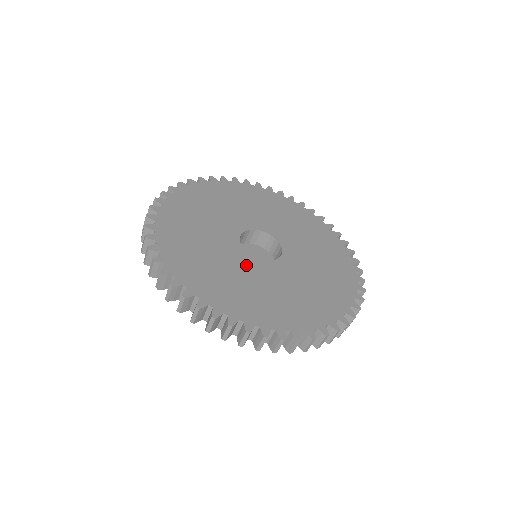
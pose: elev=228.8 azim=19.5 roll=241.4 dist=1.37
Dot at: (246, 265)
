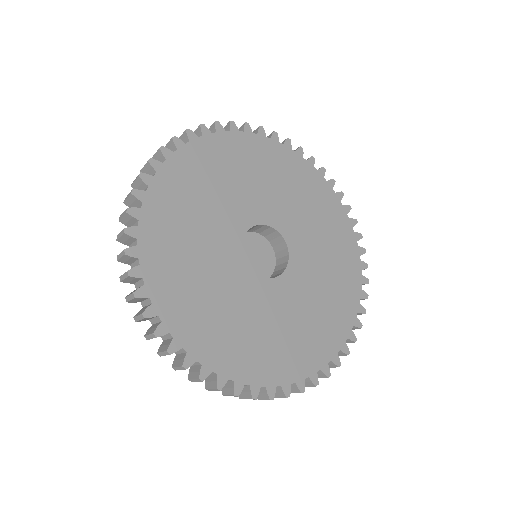
Dot at: (227, 262)
